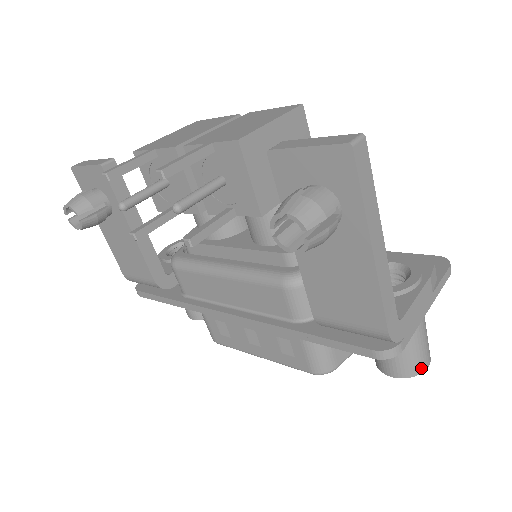
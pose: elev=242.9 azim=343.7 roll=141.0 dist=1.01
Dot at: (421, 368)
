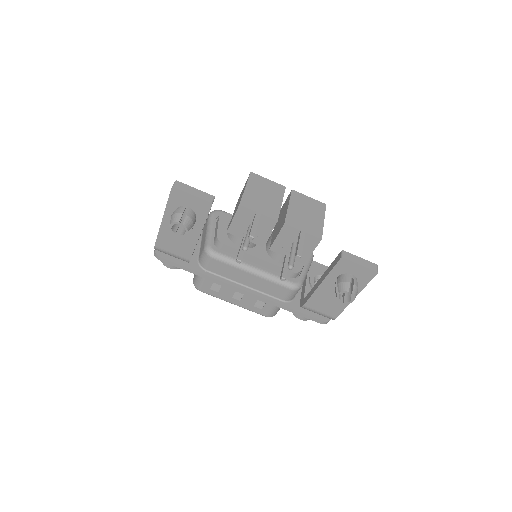
Dot at: occluded
